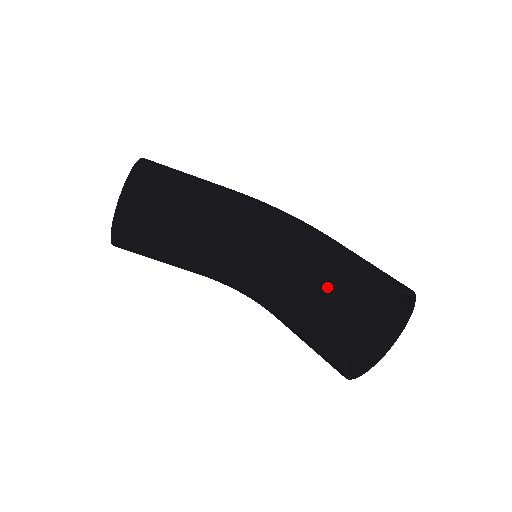
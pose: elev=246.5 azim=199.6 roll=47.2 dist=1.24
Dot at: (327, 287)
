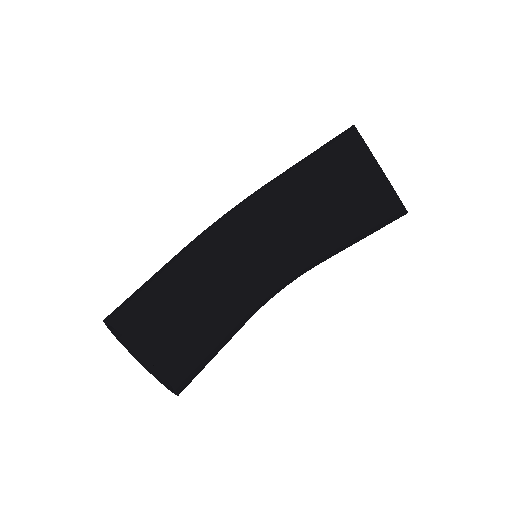
Dot at: (325, 186)
